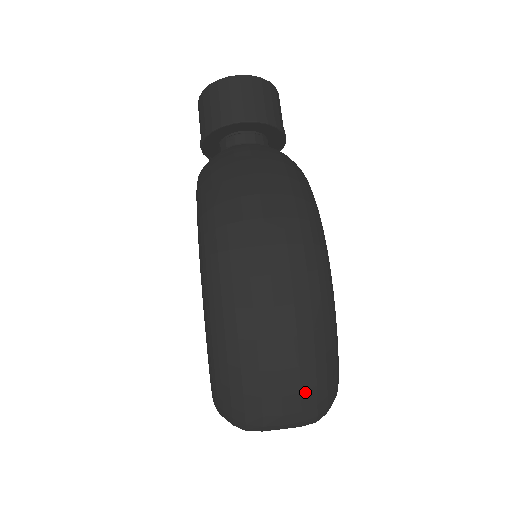
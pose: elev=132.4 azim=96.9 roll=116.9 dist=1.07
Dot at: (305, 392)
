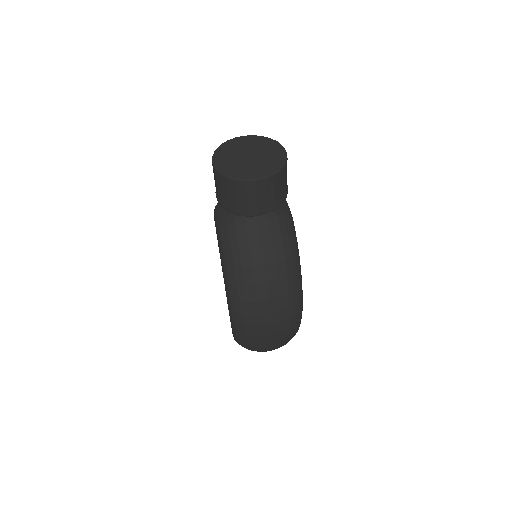
Dot at: occluded
